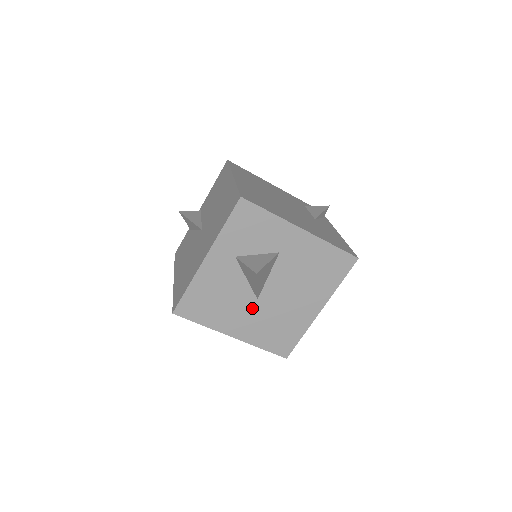
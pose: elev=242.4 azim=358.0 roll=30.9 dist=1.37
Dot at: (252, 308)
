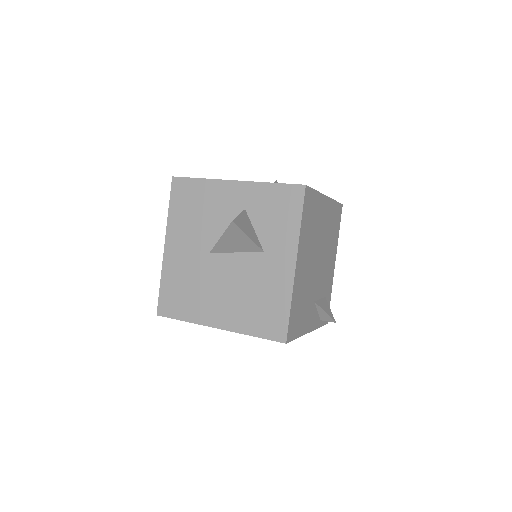
Dot at: (199, 252)
